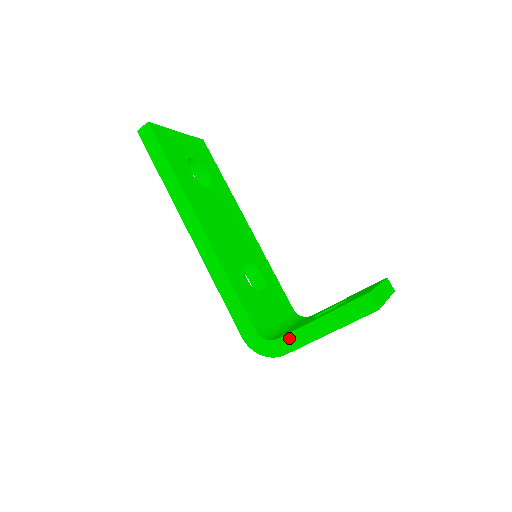
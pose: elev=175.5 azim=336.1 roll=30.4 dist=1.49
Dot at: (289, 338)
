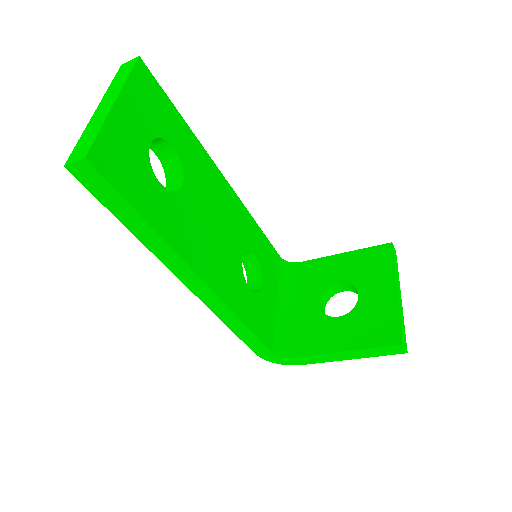
Dot at: (308, 358)
